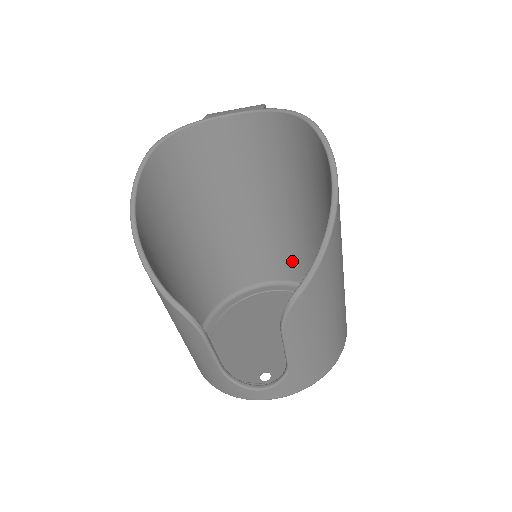
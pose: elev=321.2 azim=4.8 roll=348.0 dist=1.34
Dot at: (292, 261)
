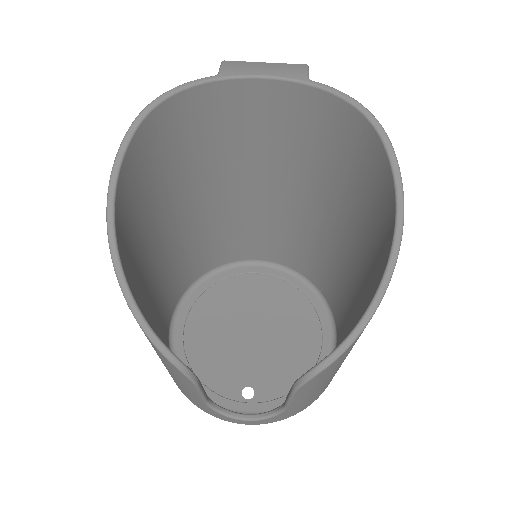
Dot at: (289, 249)
